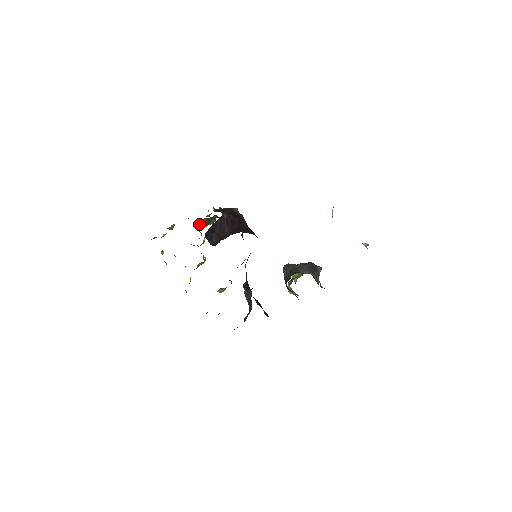
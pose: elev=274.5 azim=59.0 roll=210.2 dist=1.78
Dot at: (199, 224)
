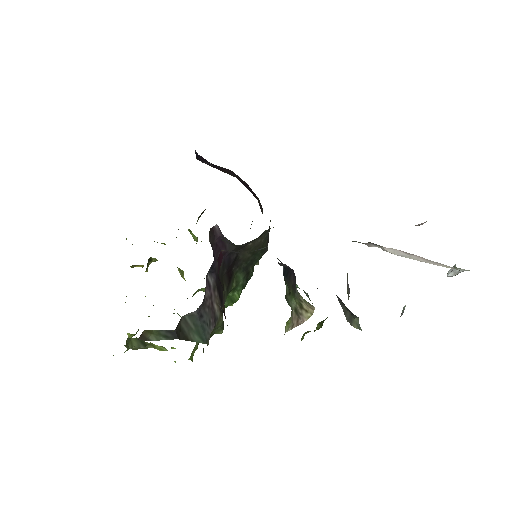
Dot at: occluded
